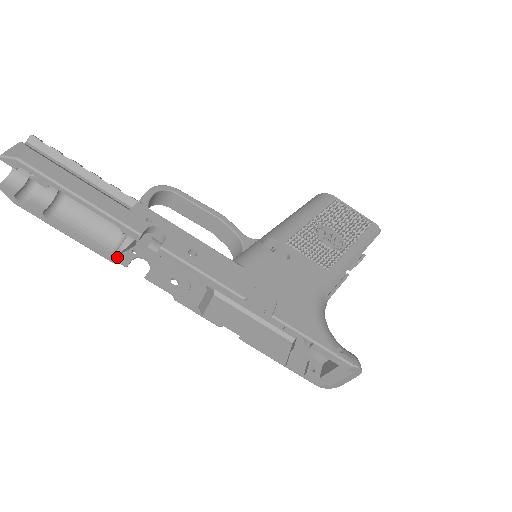
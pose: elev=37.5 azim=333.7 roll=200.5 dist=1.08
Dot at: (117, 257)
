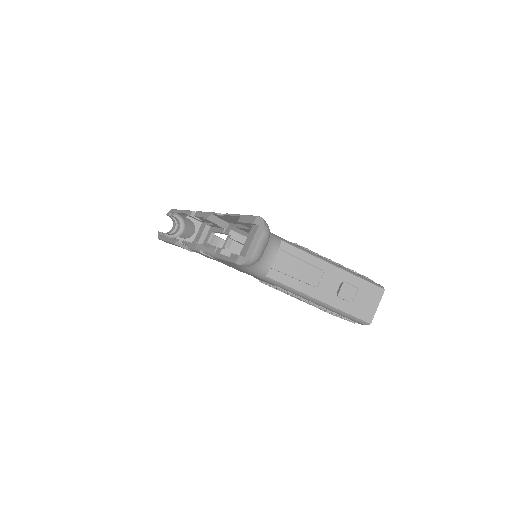
Dot at: occluded
